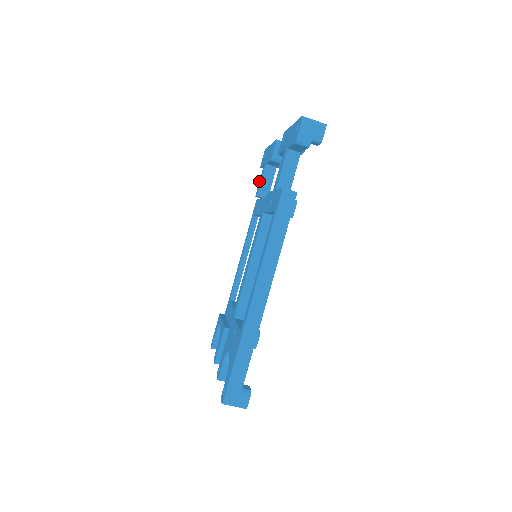
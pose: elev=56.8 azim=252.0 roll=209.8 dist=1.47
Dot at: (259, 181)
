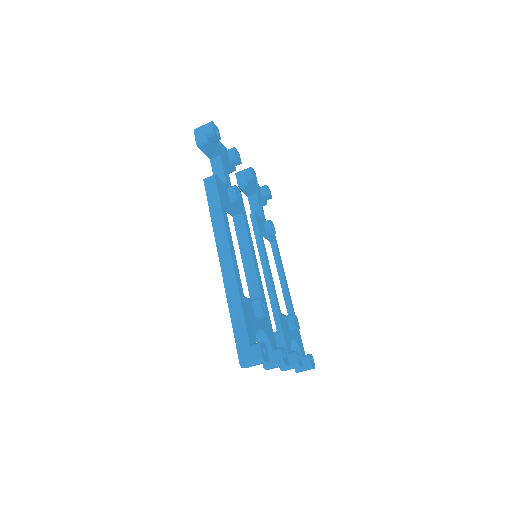
Dot at: occluded
